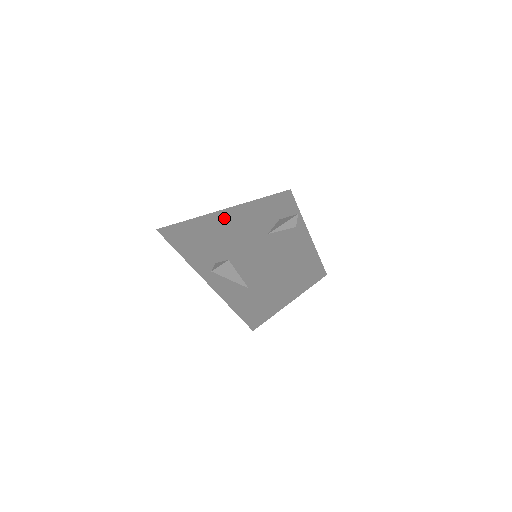
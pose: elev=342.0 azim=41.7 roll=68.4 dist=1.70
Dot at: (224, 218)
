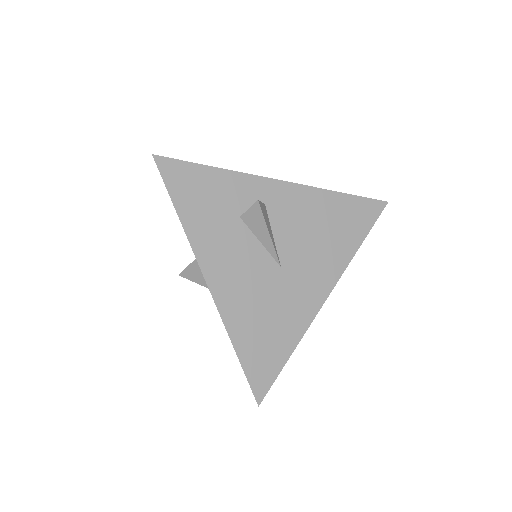
Dot at: occluded
